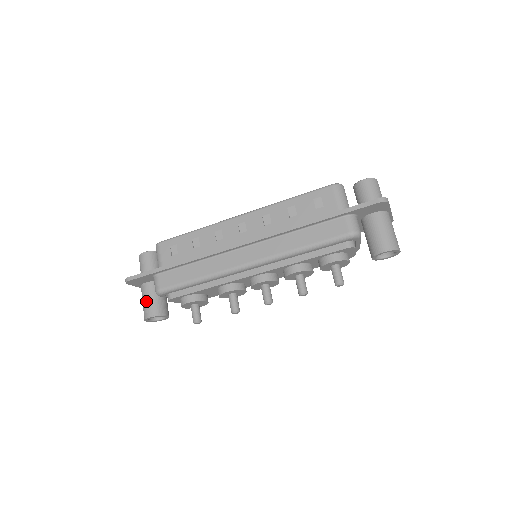
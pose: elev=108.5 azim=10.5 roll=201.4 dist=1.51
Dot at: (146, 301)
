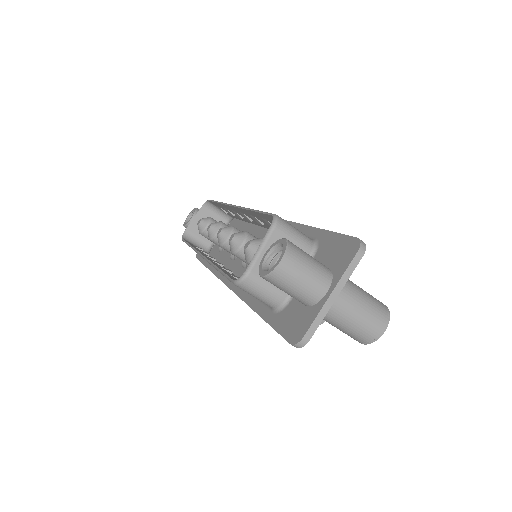
Dot at: occluded
